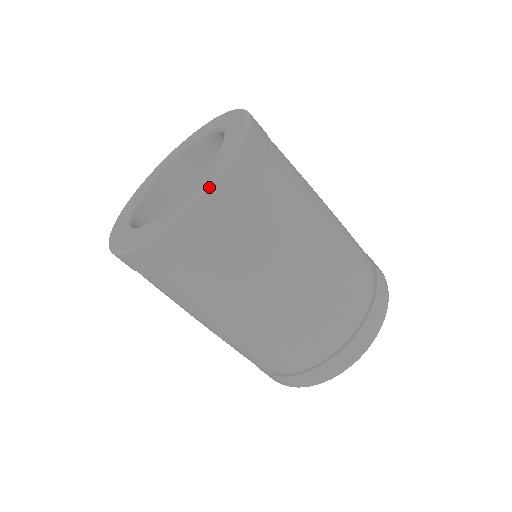
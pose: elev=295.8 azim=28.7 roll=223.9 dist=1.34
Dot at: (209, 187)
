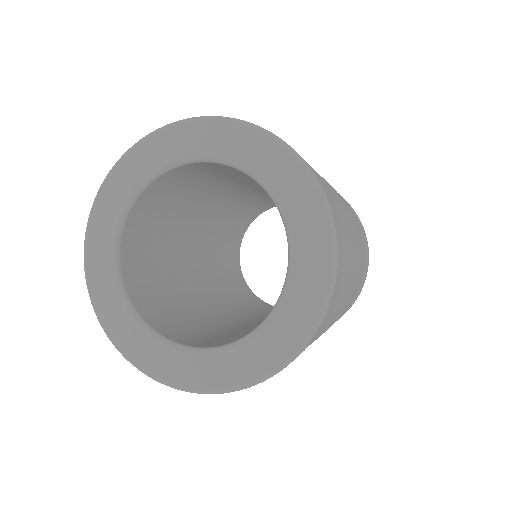
Dot at: (239, 390)
